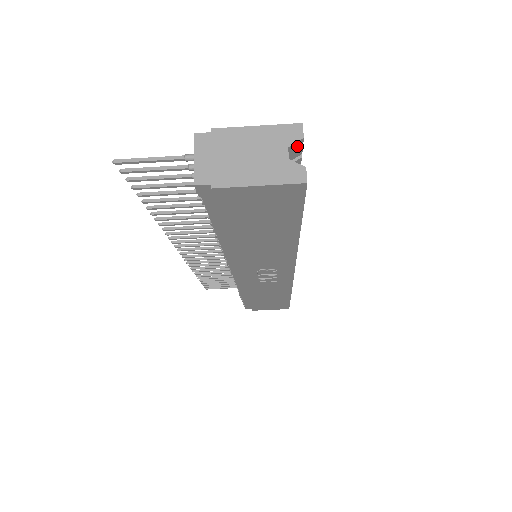
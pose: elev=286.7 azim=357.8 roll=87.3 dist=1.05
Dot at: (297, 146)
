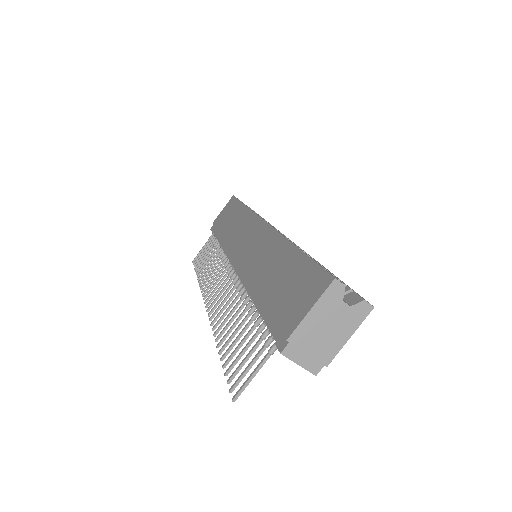
Dot at: (341, 289)
